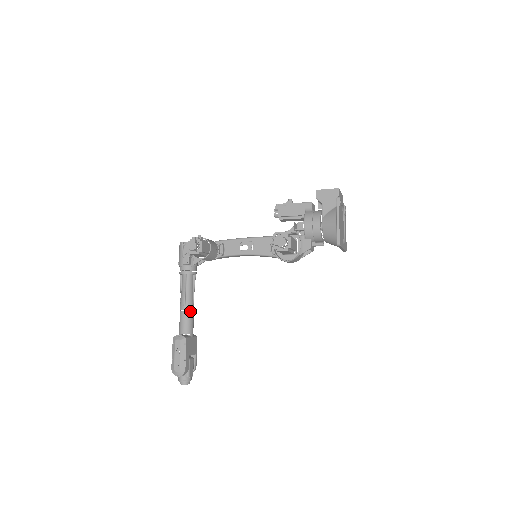
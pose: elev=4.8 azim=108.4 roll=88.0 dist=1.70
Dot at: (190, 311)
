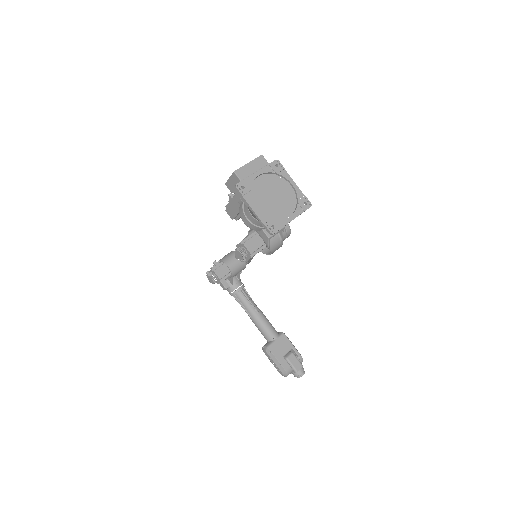
Dot at: (259, 321)
